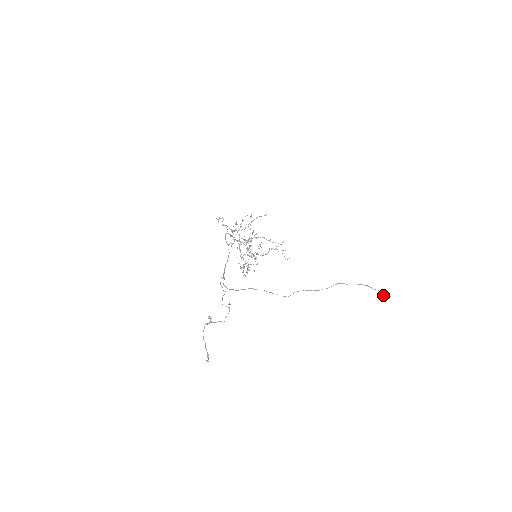
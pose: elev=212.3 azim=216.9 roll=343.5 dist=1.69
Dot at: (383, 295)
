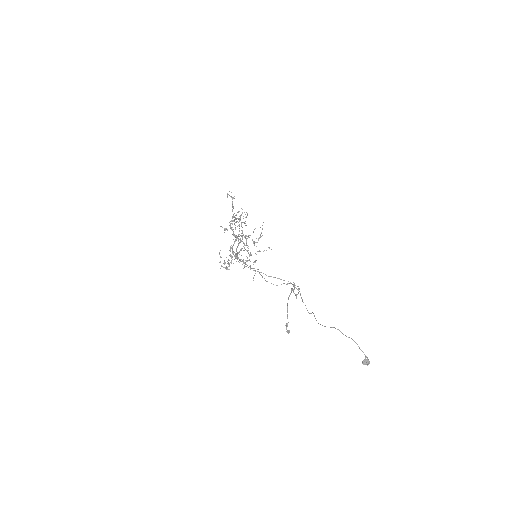
Dot at: (366, 359)
